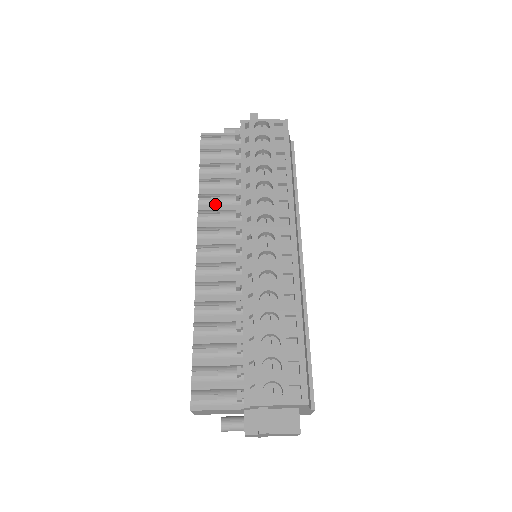
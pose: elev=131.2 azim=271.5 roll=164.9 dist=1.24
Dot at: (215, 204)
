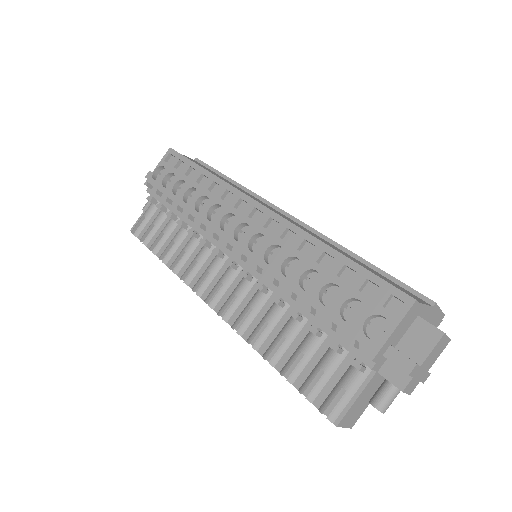
Dot at: (186, 259)
